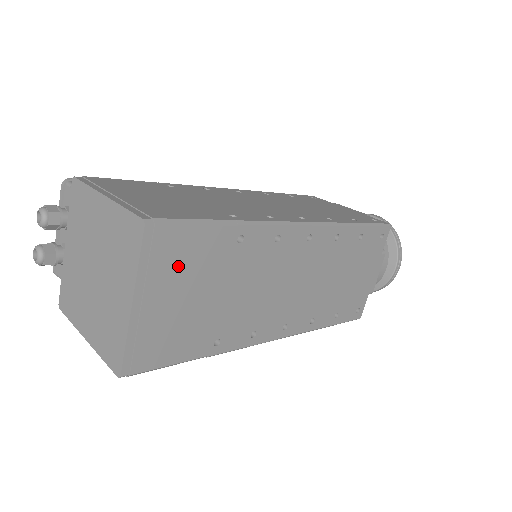
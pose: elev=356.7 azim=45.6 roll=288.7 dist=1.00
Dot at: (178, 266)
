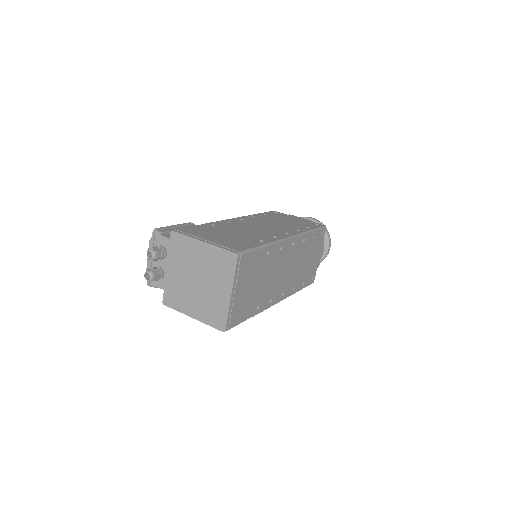
Dot at: (247, 272)
